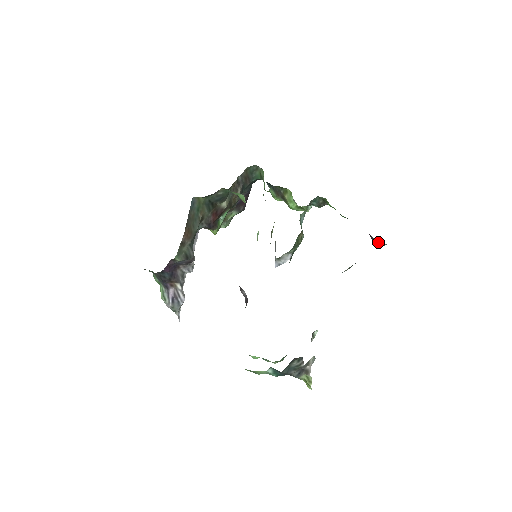
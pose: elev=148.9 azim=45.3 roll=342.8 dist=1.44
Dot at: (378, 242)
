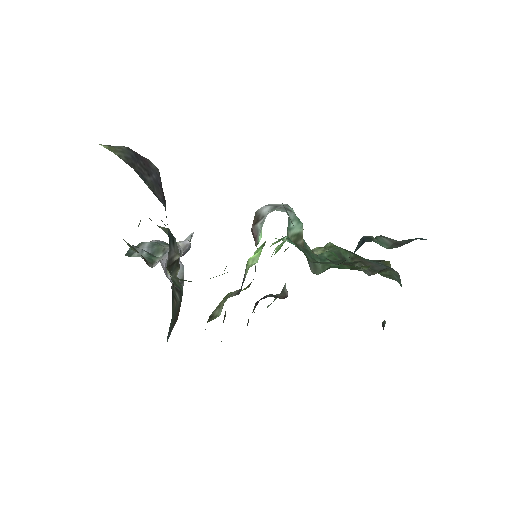
Dot at: occluded
